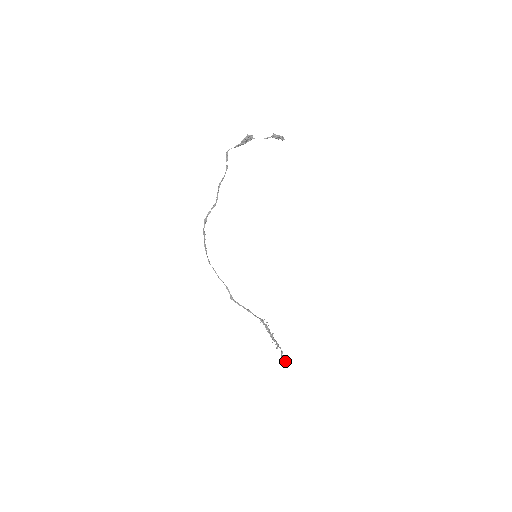
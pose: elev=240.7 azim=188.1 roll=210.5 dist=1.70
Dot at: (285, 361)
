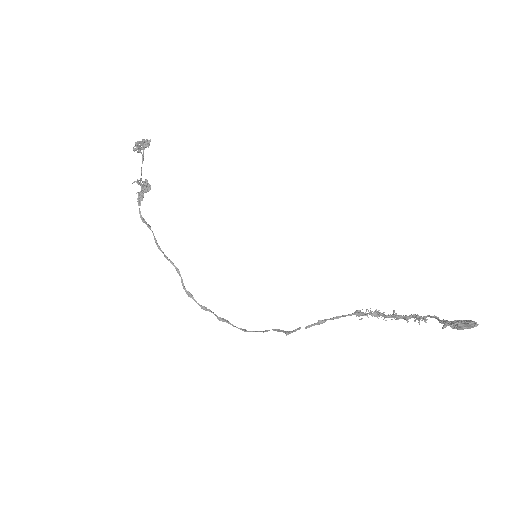
Dot at: (454, 323)
